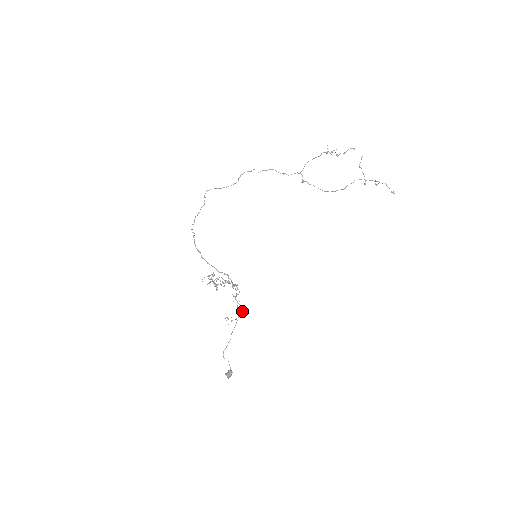
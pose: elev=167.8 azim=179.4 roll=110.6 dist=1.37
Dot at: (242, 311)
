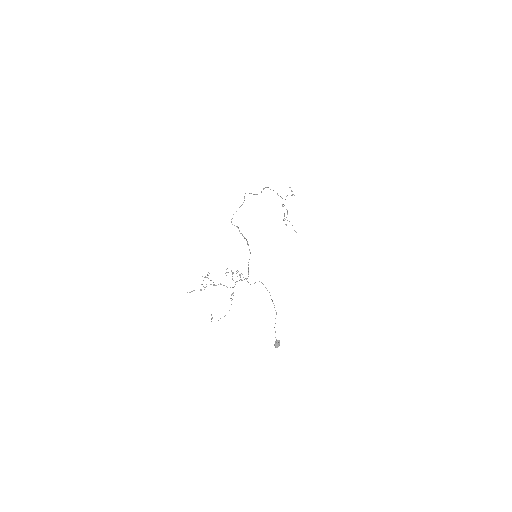
Dot at: occluded
